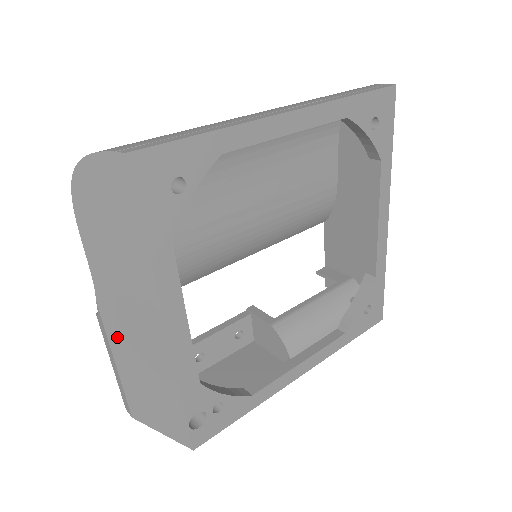
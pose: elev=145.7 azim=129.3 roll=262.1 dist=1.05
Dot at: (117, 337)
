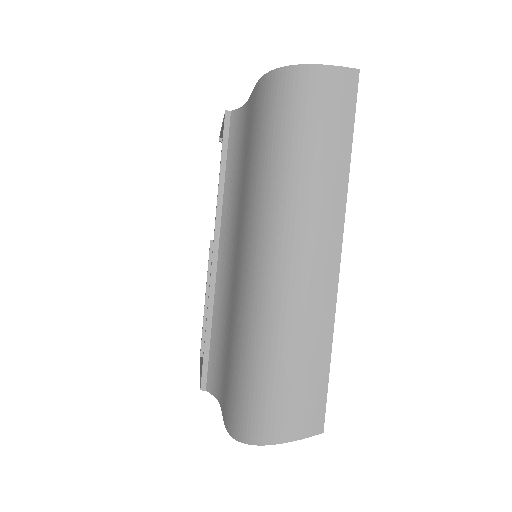
Dot at: occluded
